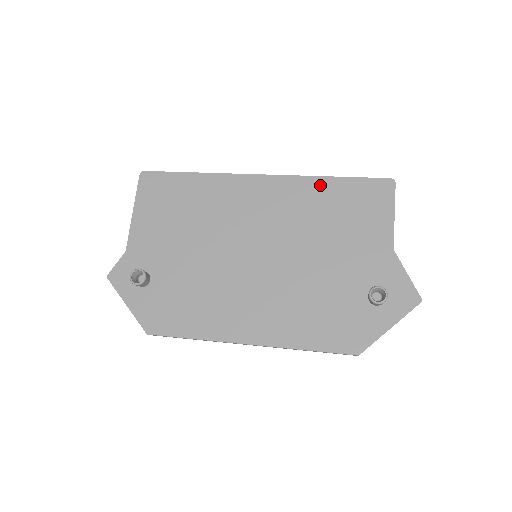
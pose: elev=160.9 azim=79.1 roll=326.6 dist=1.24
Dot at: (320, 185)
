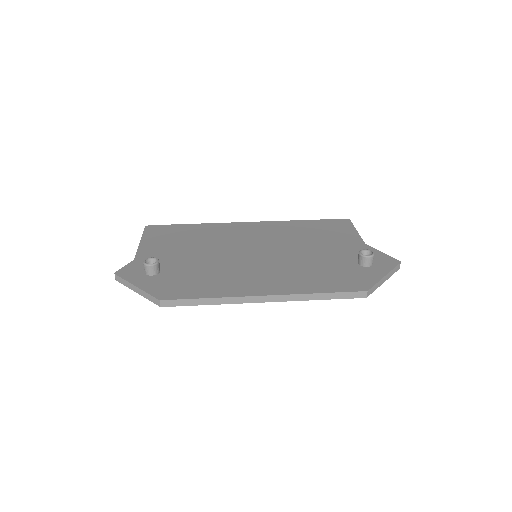
Dot at: (296, 223)
